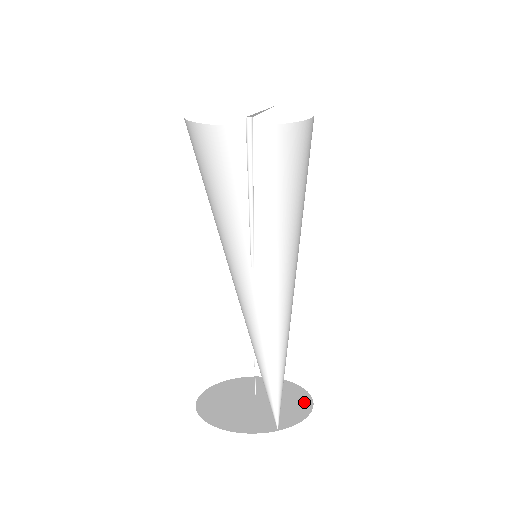
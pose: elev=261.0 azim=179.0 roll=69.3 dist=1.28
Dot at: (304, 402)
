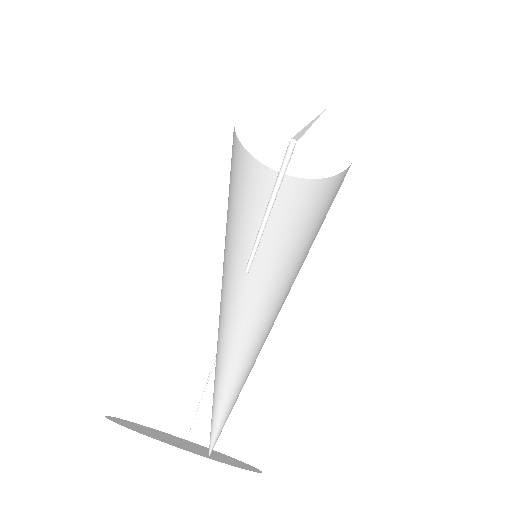
Dot at: (250, 467)
